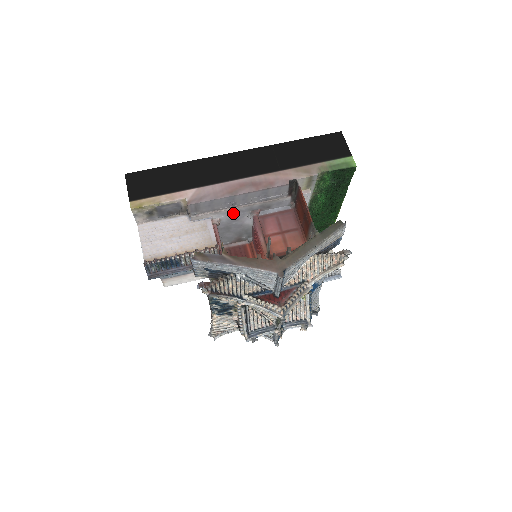
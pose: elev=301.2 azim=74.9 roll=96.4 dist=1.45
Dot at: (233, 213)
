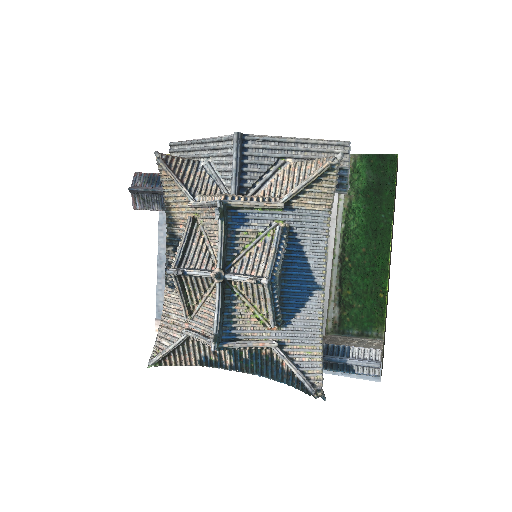
Dot at: occluded
